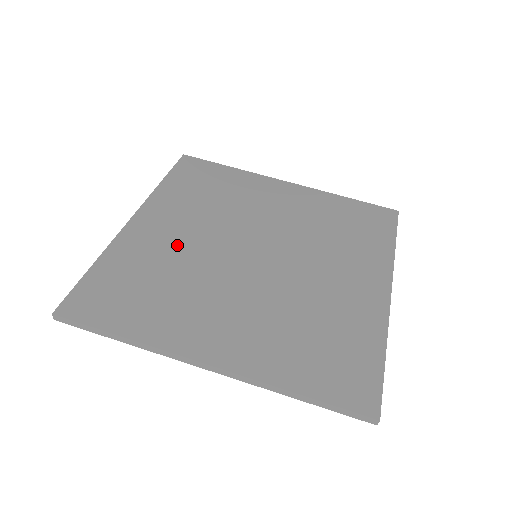
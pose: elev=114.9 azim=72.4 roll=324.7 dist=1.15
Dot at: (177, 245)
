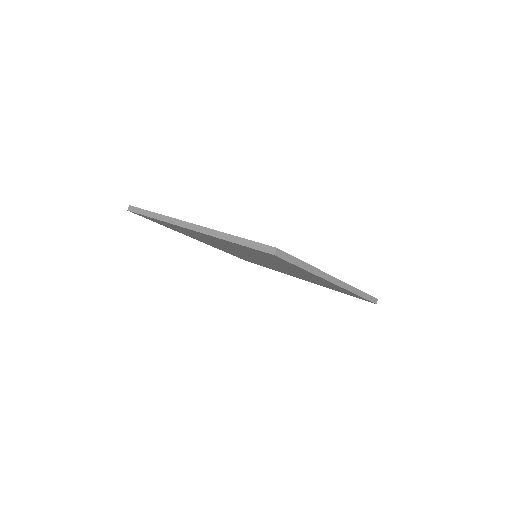
Dot at: occluded
